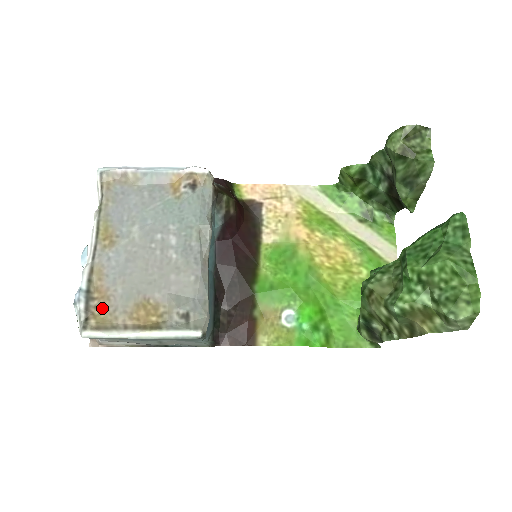
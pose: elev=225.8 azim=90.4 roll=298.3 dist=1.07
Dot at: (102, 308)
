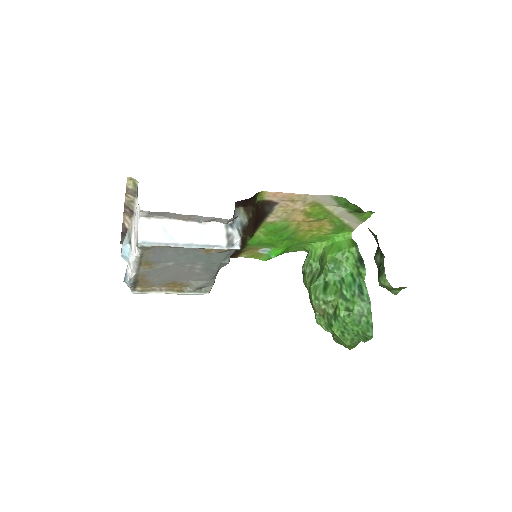
Dot at: (144, 284)
